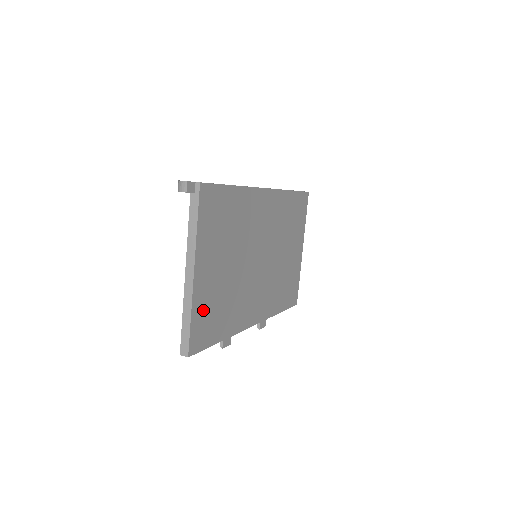
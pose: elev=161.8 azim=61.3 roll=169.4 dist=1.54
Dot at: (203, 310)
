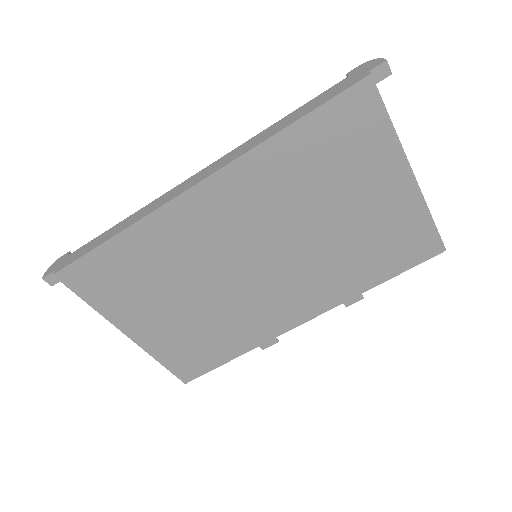
Dot at: (175, 351)
